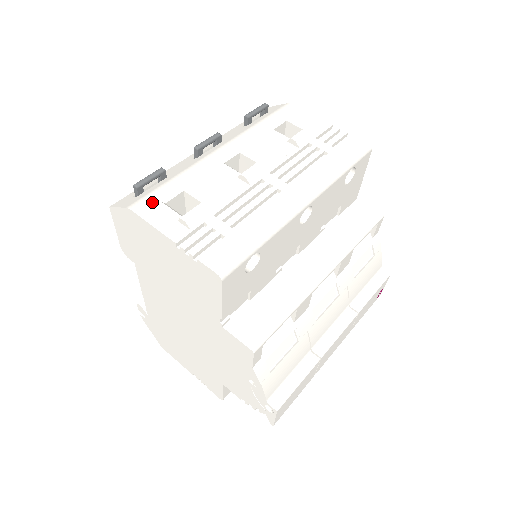
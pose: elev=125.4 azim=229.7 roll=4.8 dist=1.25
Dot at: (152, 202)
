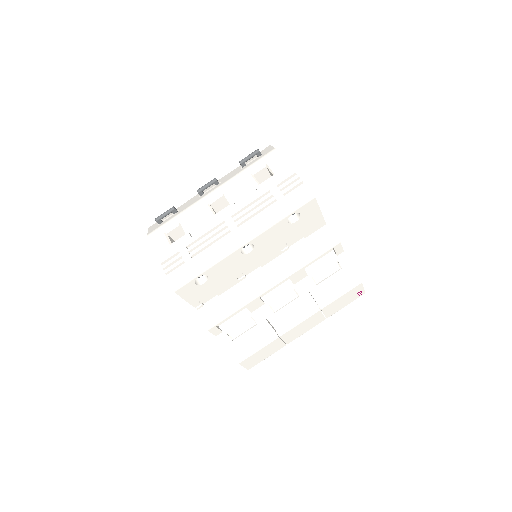
Dot at: (160, 233)
